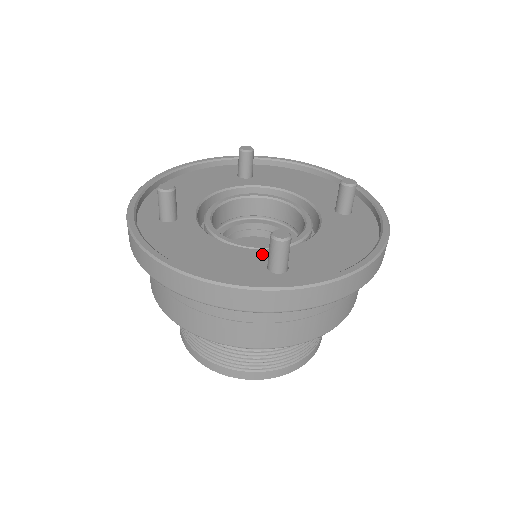
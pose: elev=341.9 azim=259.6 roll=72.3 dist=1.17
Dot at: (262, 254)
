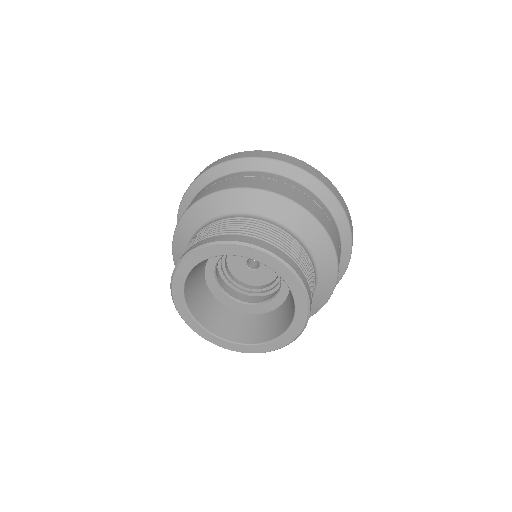
Dot at: occluded
